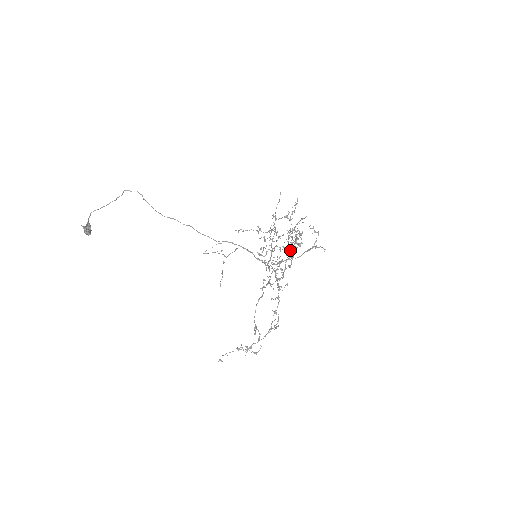
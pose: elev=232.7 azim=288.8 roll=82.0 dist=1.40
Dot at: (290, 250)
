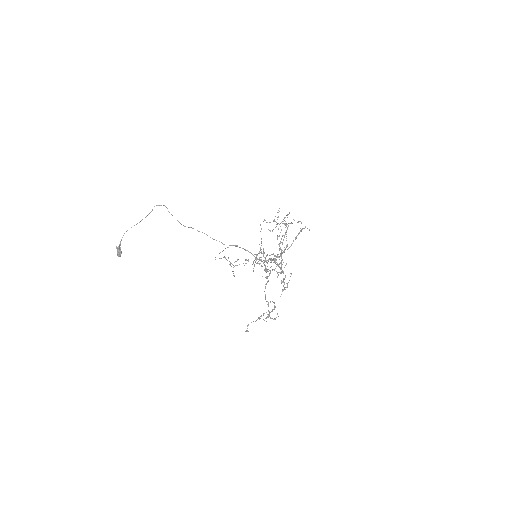
Dot at: (283, 239)
